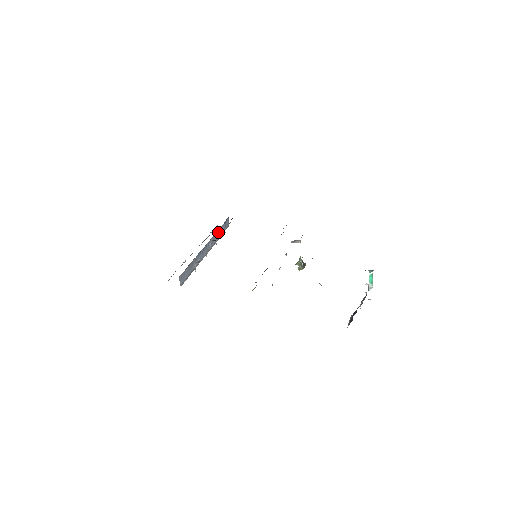
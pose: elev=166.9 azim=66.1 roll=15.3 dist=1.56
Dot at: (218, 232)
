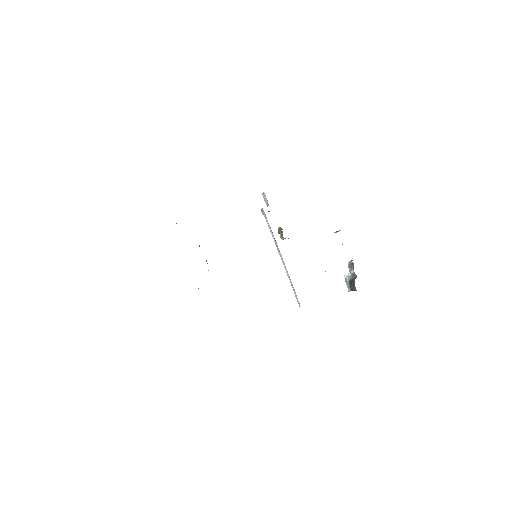
Dot at: occluded
